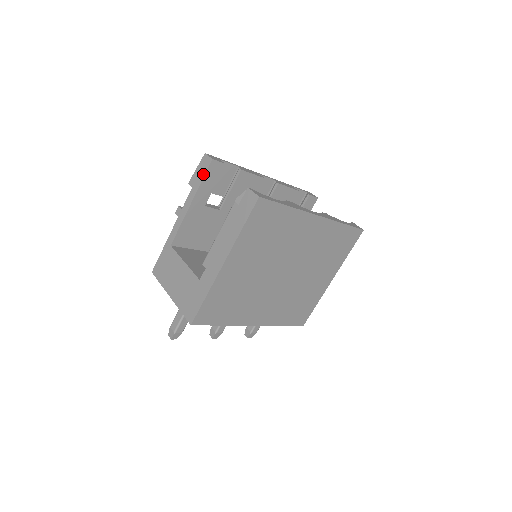
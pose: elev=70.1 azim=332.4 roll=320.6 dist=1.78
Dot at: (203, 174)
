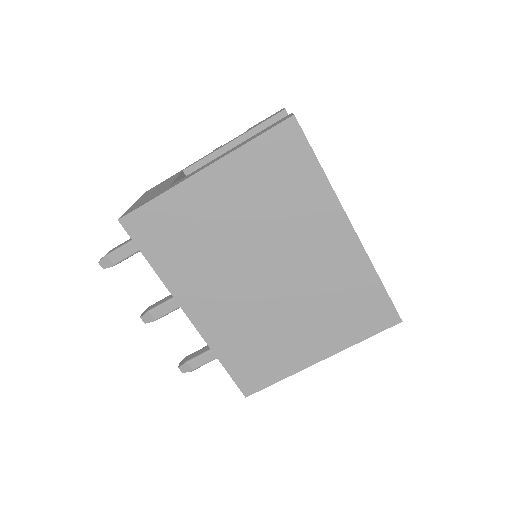
Dot at: (266, 120)
